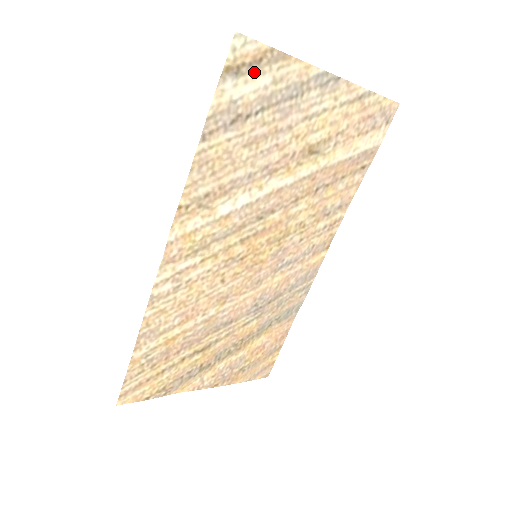
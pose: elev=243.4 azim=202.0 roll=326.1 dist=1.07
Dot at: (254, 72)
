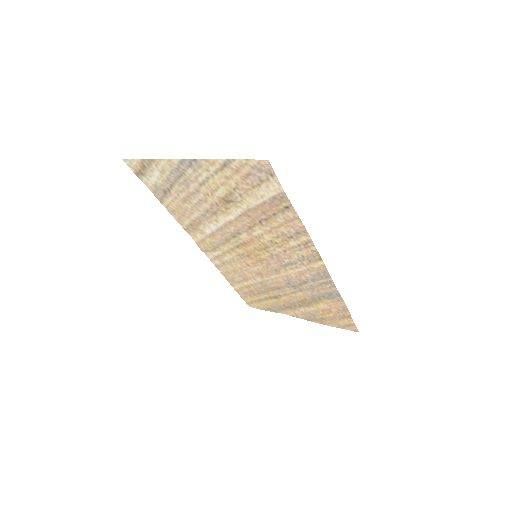
Dot at: (148, 171)
